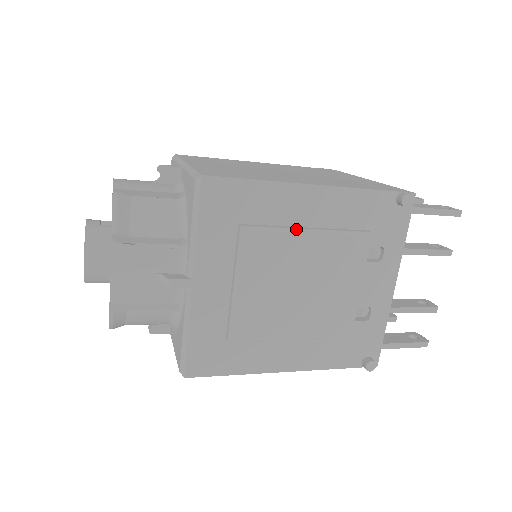
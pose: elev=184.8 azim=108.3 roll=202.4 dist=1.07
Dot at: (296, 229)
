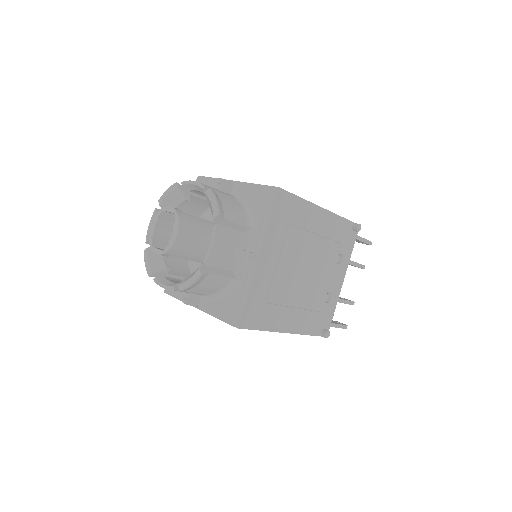
Dot at: (313, 233)
